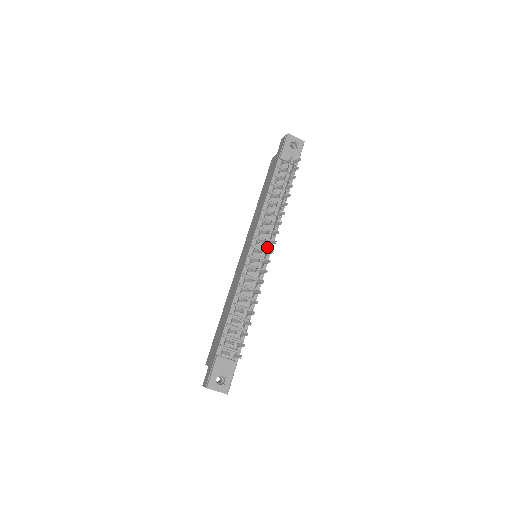
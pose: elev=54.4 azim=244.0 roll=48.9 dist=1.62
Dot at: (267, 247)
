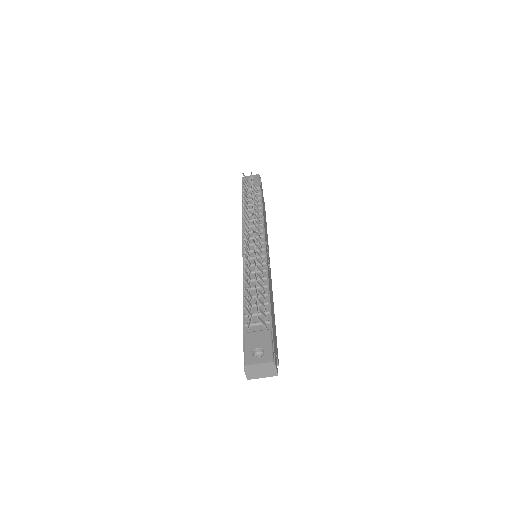
Dot at: (259, 241)
